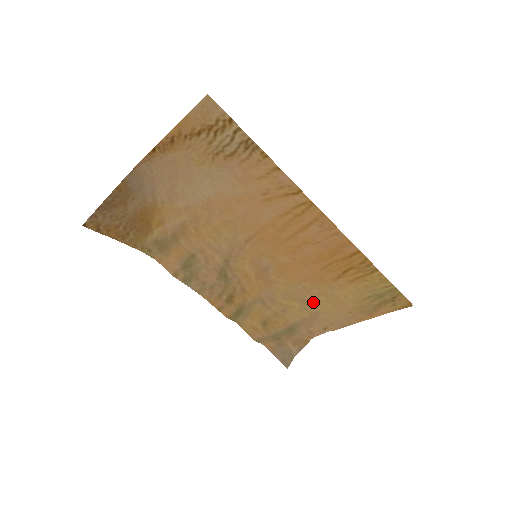
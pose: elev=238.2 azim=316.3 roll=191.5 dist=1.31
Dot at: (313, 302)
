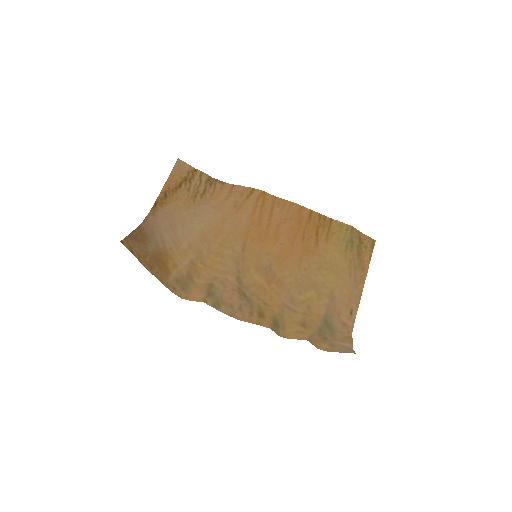
Dot at: (321, 282)
